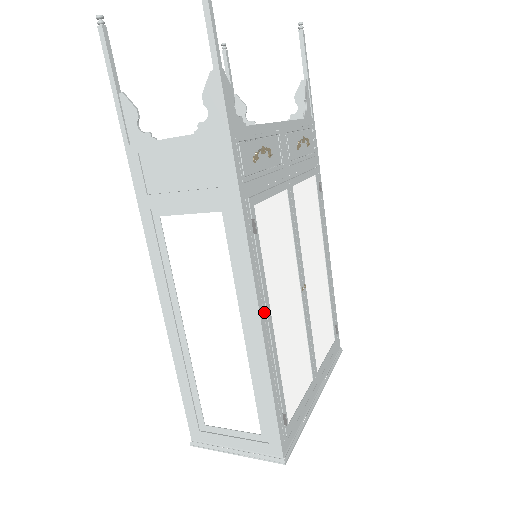
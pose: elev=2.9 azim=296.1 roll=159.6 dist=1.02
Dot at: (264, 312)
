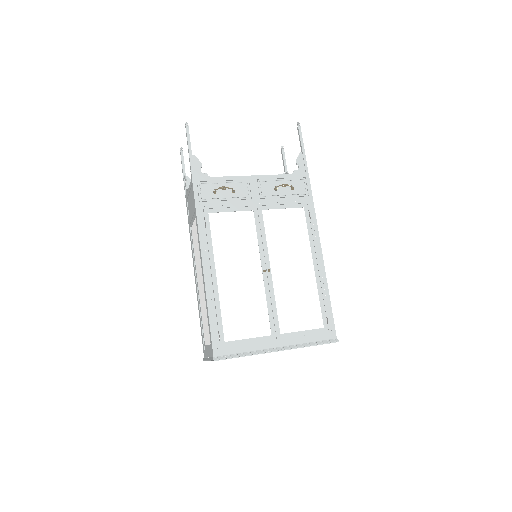
Dot at: (208, 267)
